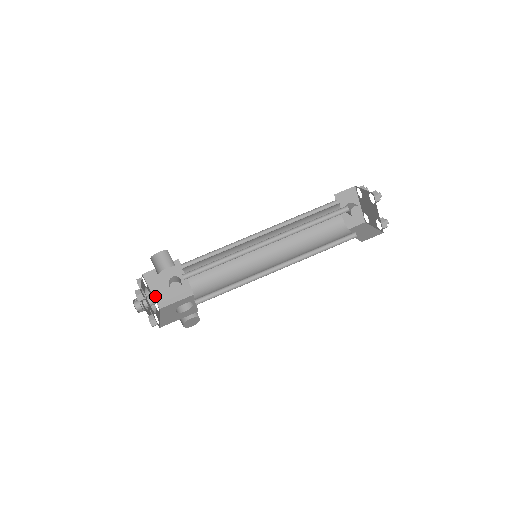
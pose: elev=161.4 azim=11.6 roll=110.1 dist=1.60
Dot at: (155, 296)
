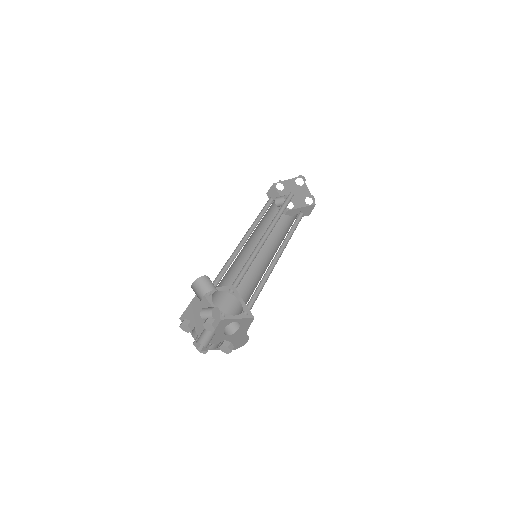
Dot at: occluded
